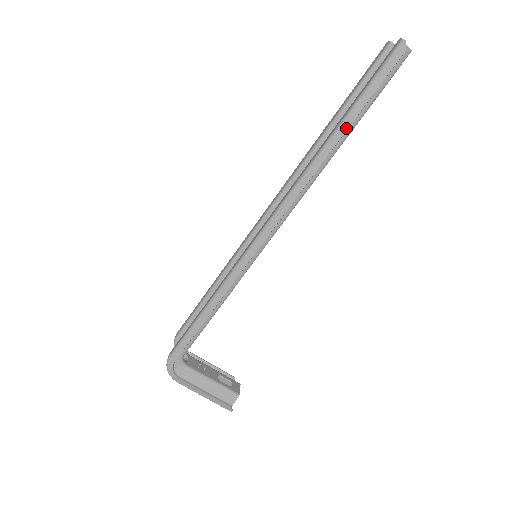
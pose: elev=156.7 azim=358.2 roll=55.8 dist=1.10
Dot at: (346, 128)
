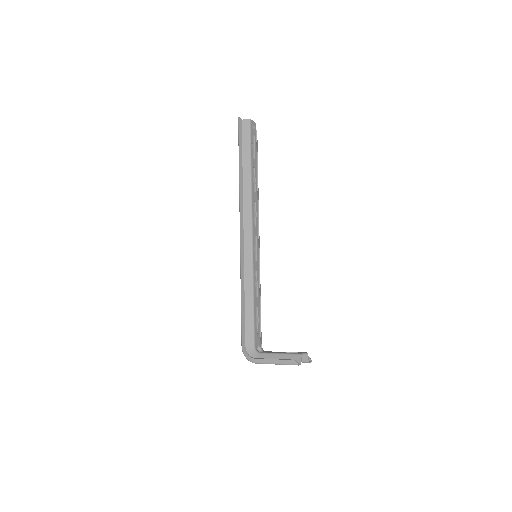
Dot at: (241, 162)
